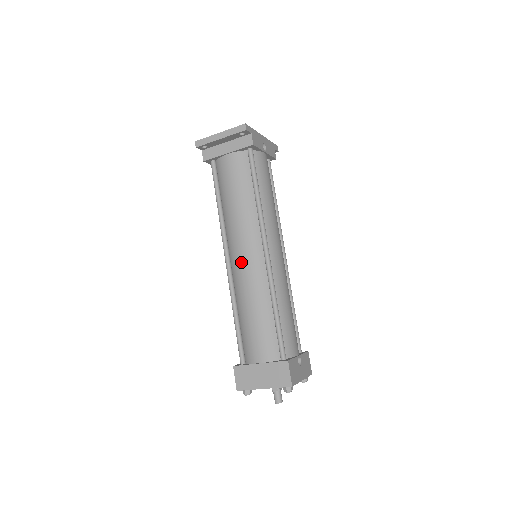
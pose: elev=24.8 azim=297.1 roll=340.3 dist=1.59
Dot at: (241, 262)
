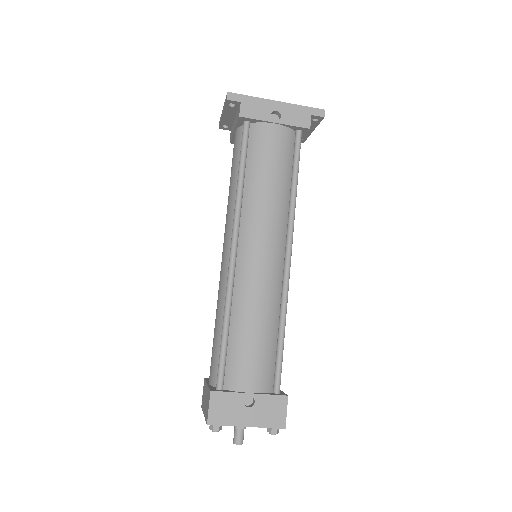
Dot at: occluded
